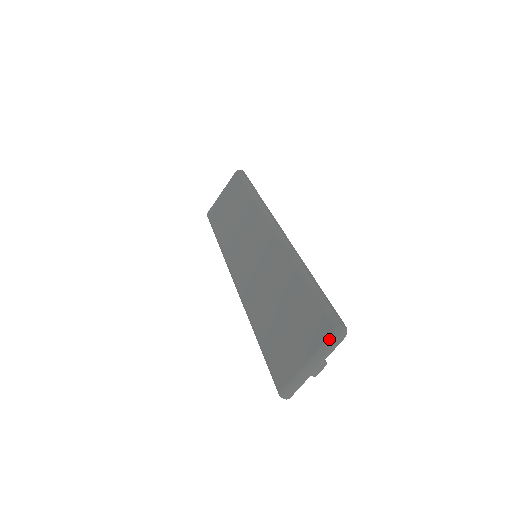
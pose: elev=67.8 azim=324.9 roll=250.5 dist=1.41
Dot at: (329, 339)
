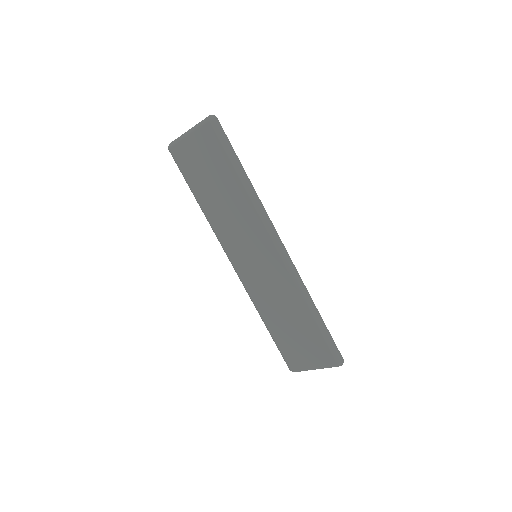
Dot at: occluded
